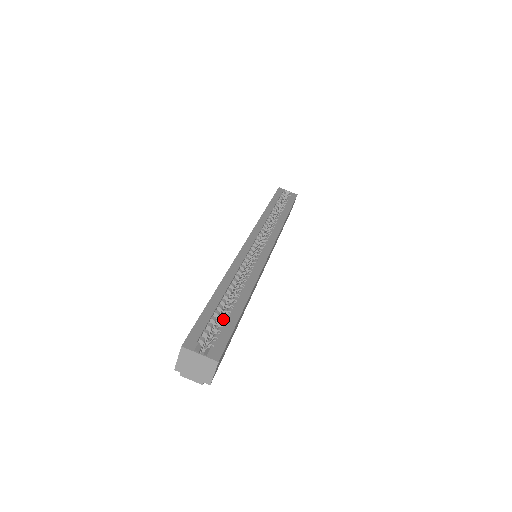
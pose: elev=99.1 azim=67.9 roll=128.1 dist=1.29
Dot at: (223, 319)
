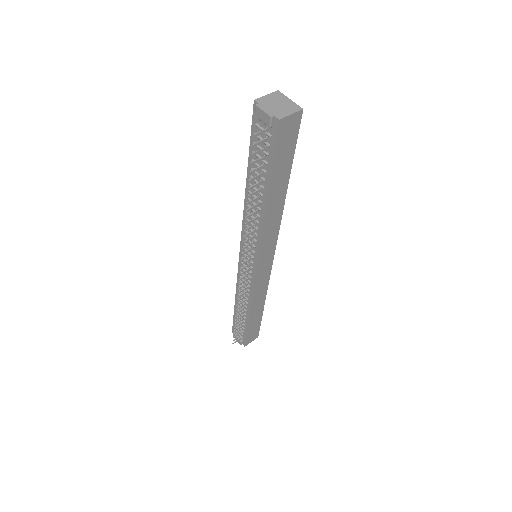
Dot at: occluded
